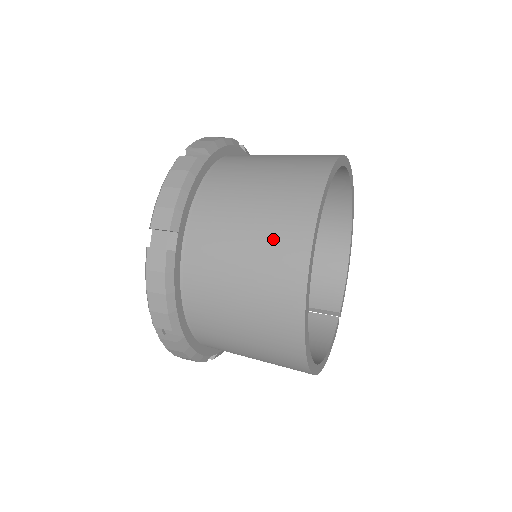
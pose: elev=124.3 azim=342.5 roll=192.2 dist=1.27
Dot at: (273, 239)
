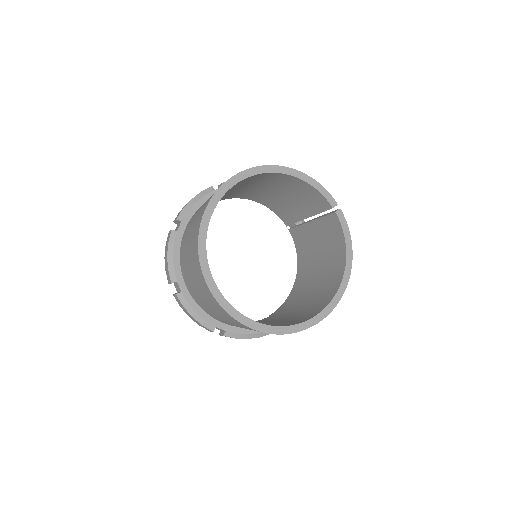
Dot at: (234, 323)
